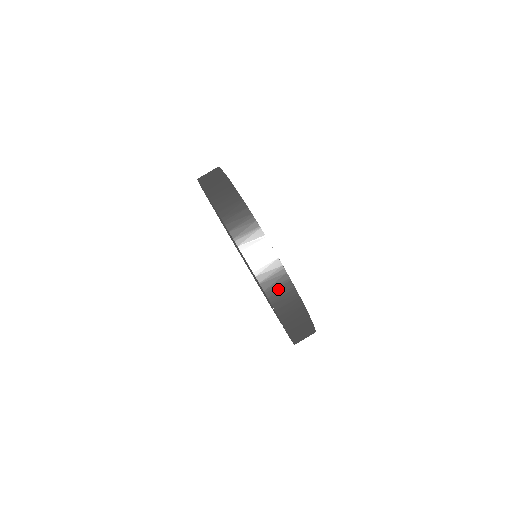
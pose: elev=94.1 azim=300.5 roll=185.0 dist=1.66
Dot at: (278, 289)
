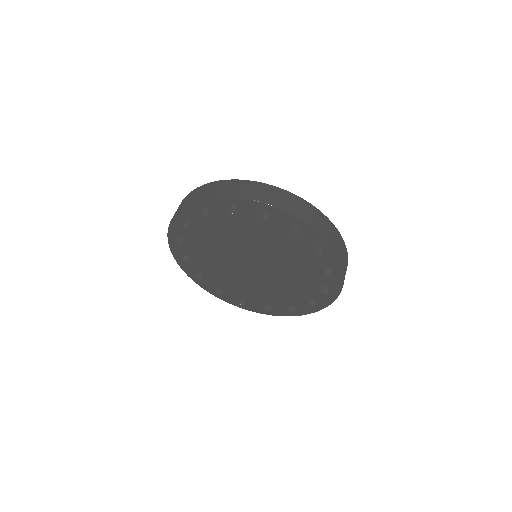
Dot at: occluded
